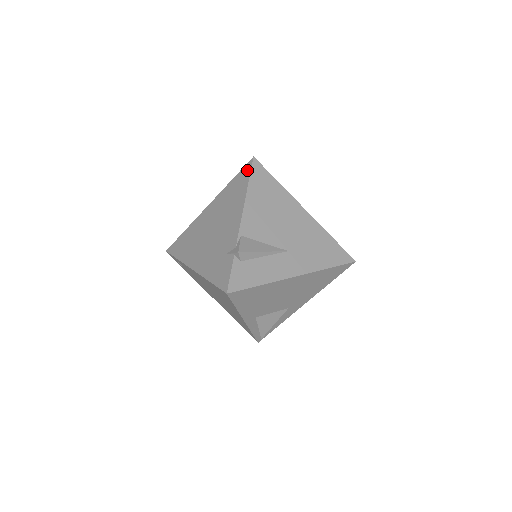
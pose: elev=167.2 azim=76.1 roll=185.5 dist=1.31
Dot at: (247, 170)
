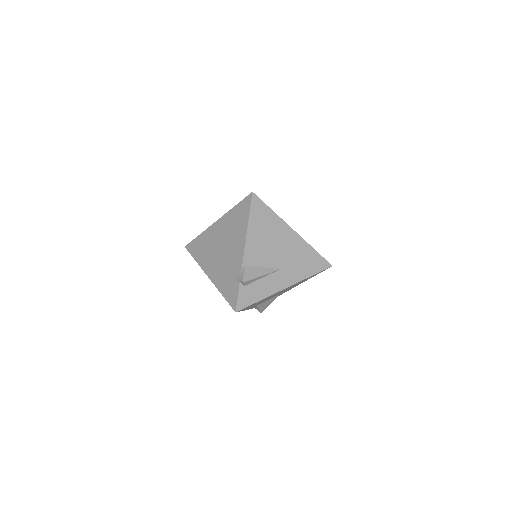
Dot at: (247, 204)
